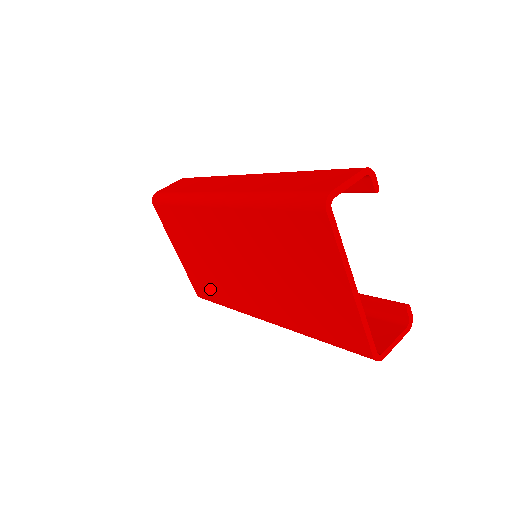
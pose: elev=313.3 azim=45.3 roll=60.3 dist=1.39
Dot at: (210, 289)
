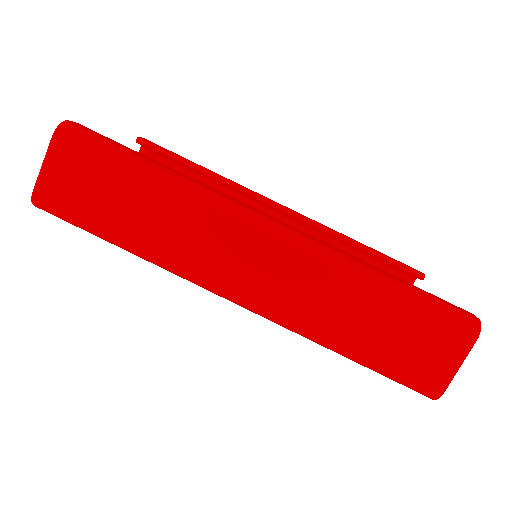
Dot at: occluded
